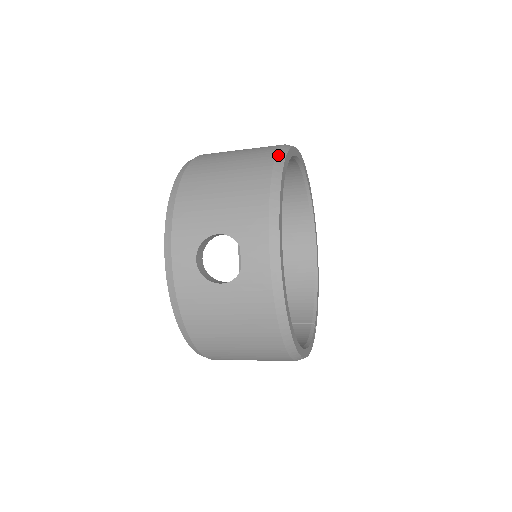
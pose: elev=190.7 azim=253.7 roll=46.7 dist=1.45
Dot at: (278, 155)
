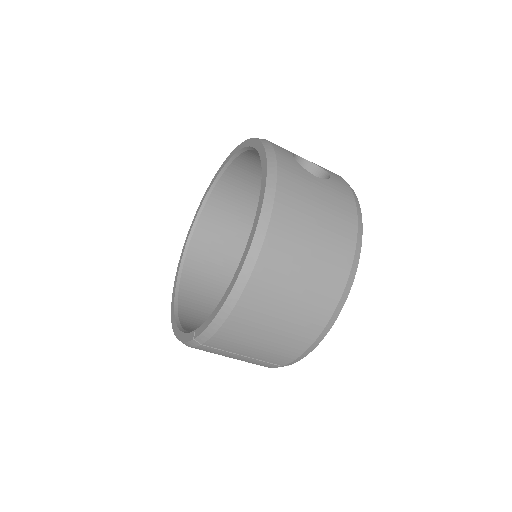
Dot at: occluded
